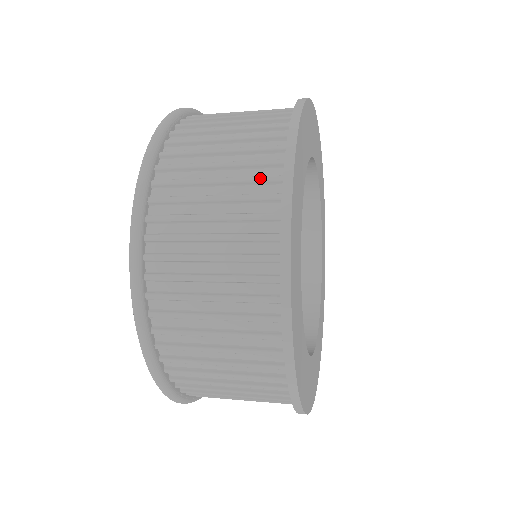
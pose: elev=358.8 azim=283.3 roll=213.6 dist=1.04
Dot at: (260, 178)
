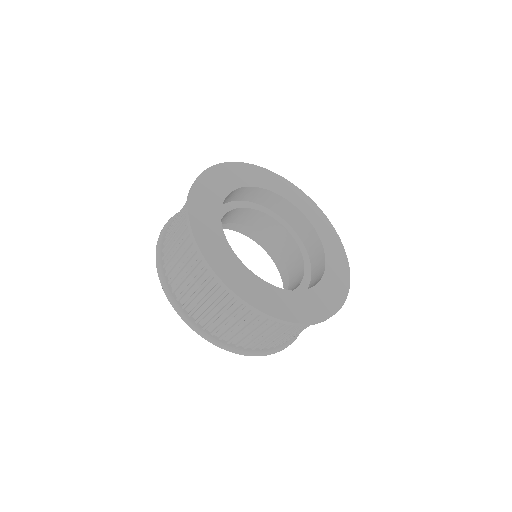
Dot at: occluded
